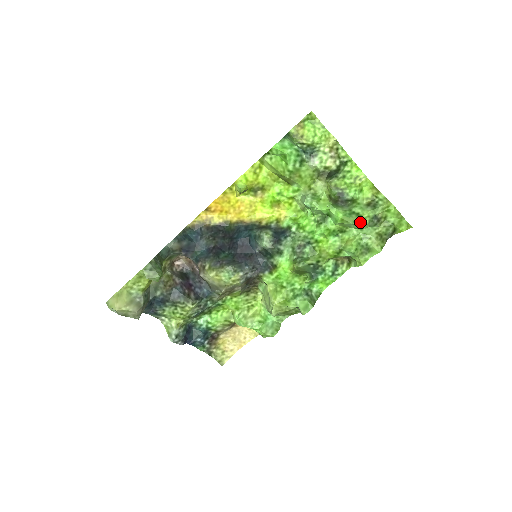
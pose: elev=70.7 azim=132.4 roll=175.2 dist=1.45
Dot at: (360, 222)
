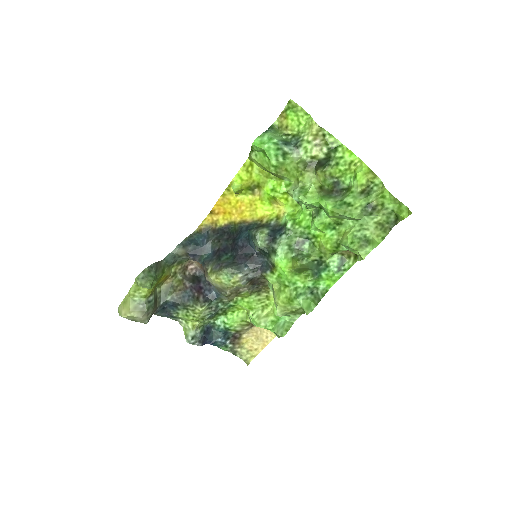
Dot at: (351, 213)
